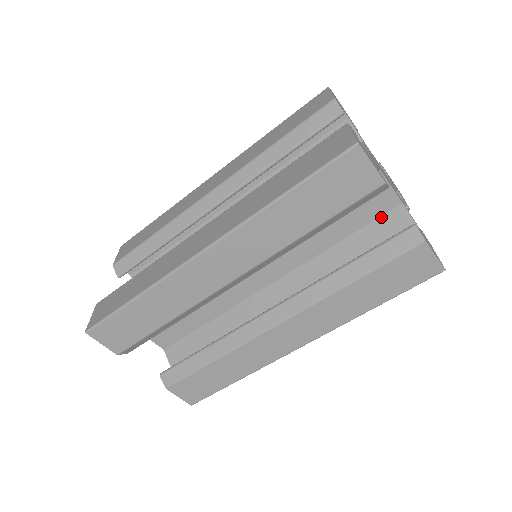
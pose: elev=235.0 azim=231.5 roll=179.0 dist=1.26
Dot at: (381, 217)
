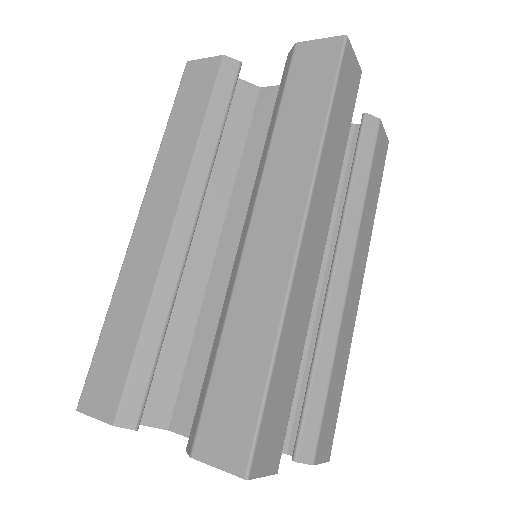
Dot at: occluded
